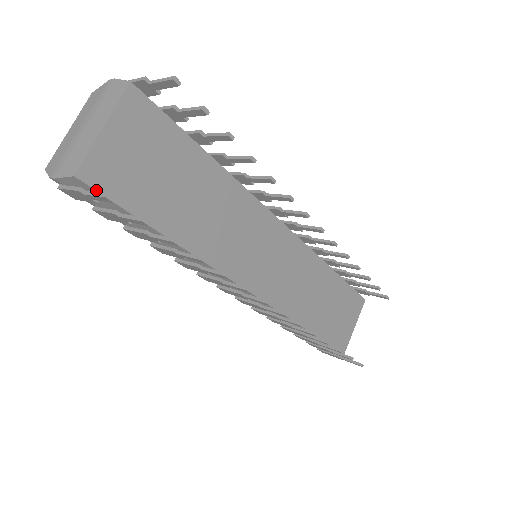
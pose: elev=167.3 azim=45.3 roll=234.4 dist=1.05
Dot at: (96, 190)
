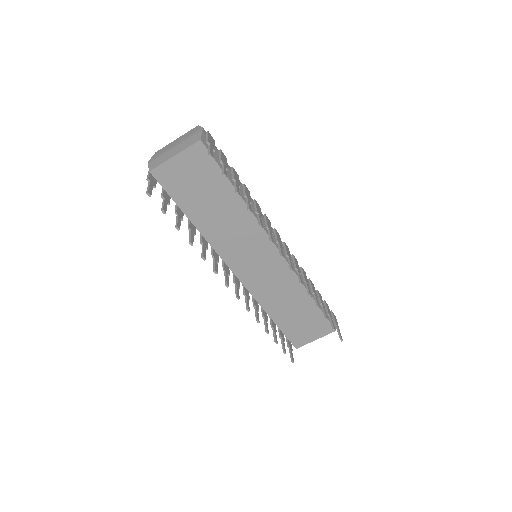
Dot at: (158, 182)
